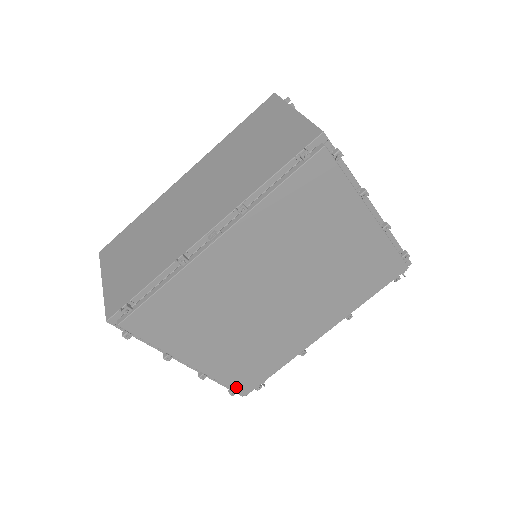
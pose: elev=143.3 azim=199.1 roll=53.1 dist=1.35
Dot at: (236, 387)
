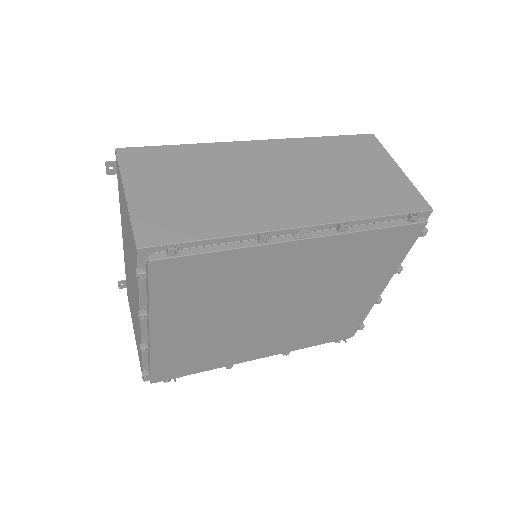
Dot at: (155, 372)
